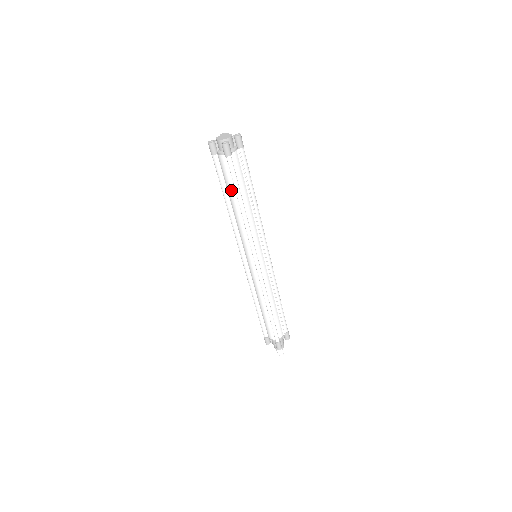
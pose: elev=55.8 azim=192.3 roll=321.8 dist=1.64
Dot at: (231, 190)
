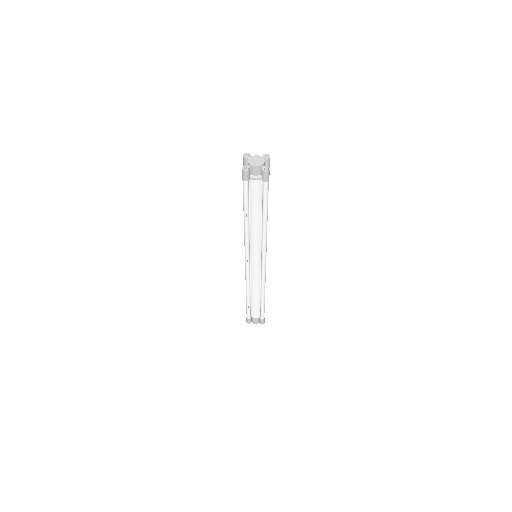
Dot at: (257, 209)
